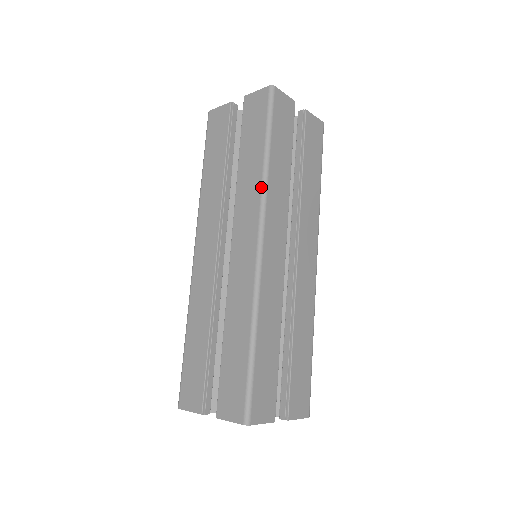
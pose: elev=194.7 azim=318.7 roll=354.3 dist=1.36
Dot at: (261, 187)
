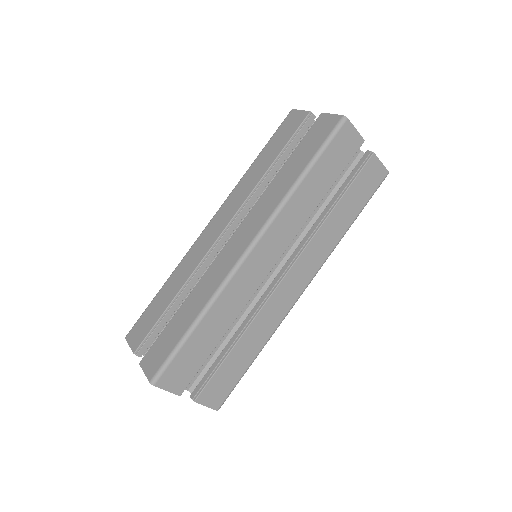
Dot at: (279, 202)
